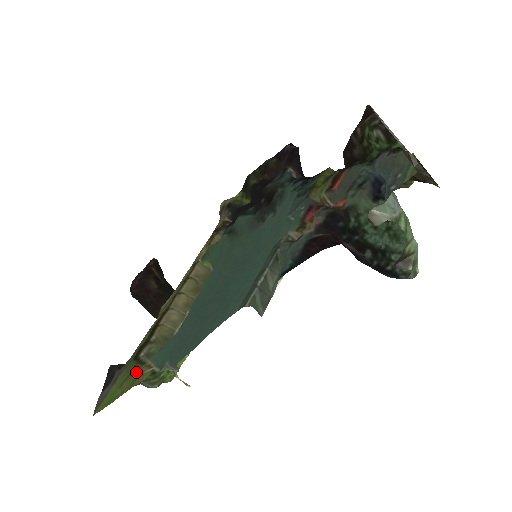
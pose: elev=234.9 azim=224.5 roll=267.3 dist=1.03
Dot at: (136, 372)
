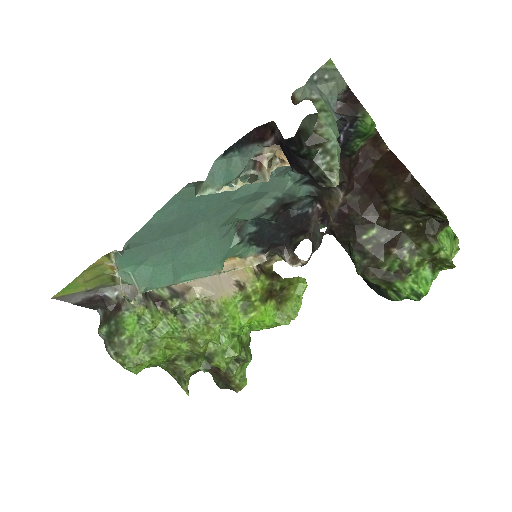
Dot at: (102, 270)
